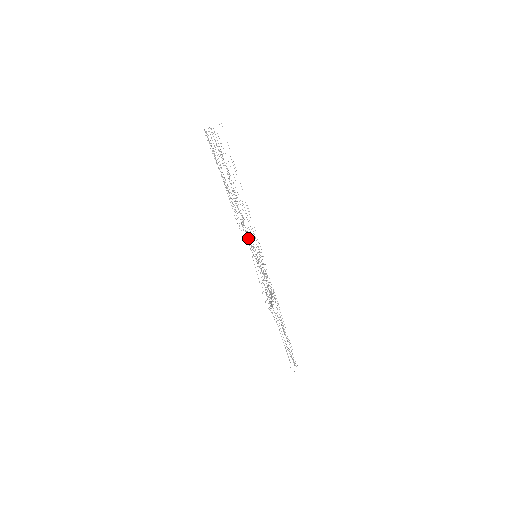
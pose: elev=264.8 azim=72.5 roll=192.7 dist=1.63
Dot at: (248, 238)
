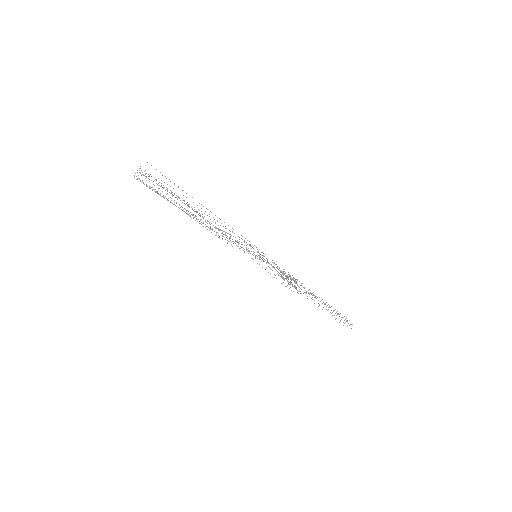
Dot at: occluded
